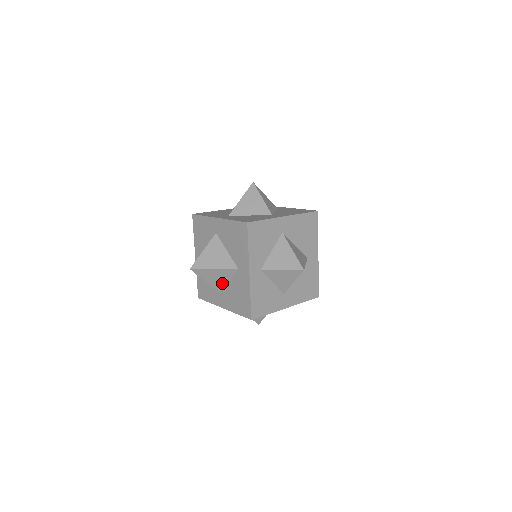
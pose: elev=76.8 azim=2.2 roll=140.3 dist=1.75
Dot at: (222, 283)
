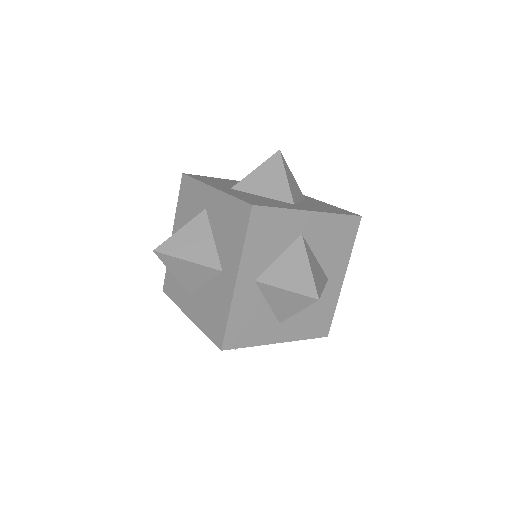
Dot at: (195, 283)
